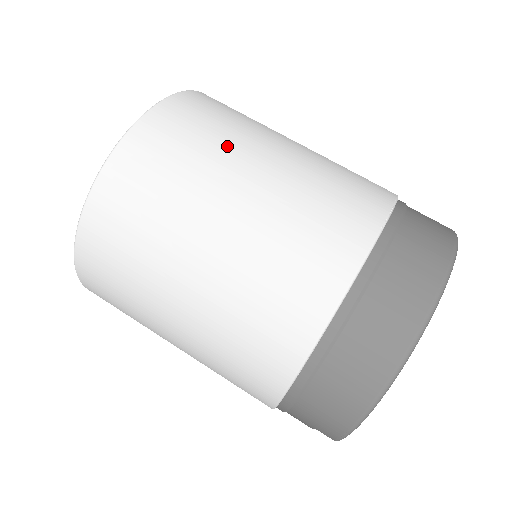
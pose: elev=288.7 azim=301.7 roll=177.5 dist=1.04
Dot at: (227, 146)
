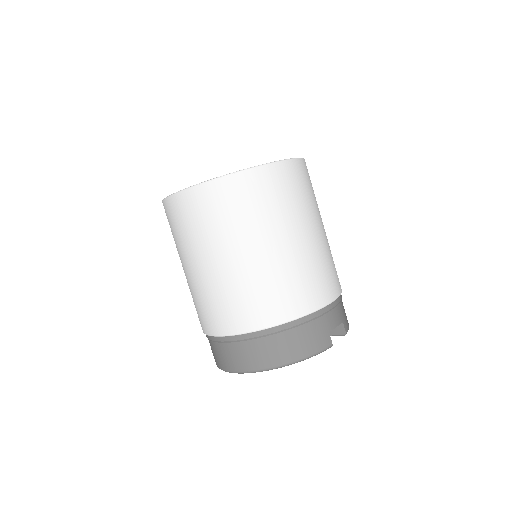
Dot at: (218, 236)
